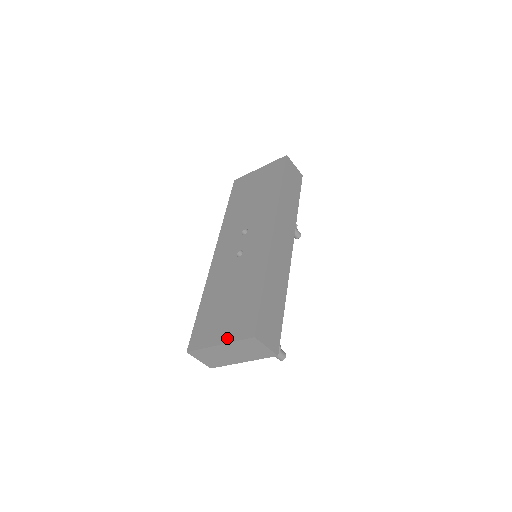
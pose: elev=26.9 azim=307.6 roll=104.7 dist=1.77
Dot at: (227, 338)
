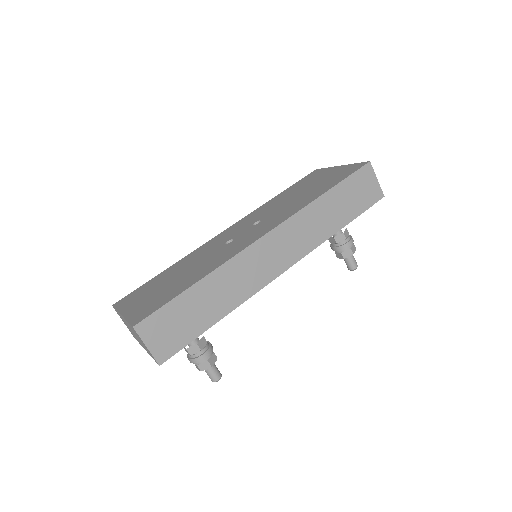
Dot at: (129, 313)
